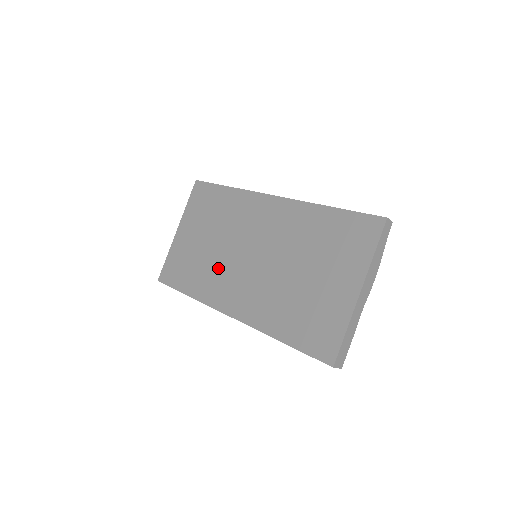
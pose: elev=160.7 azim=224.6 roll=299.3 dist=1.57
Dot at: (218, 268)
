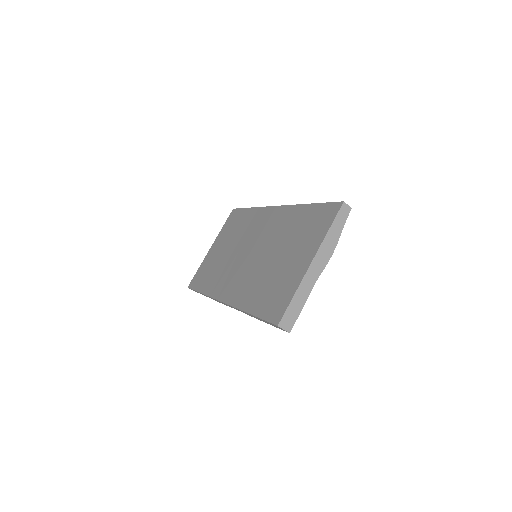
Dot at: (227, 268)
